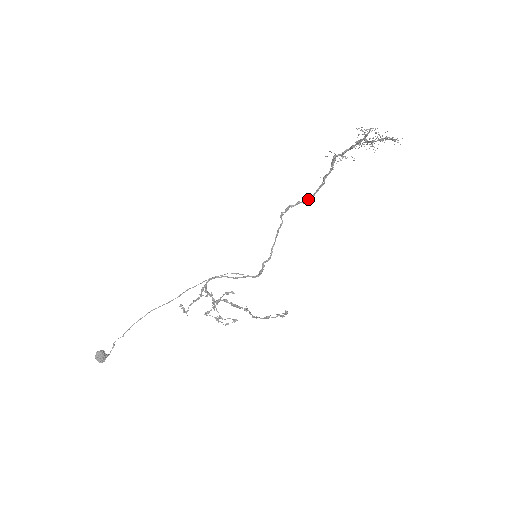
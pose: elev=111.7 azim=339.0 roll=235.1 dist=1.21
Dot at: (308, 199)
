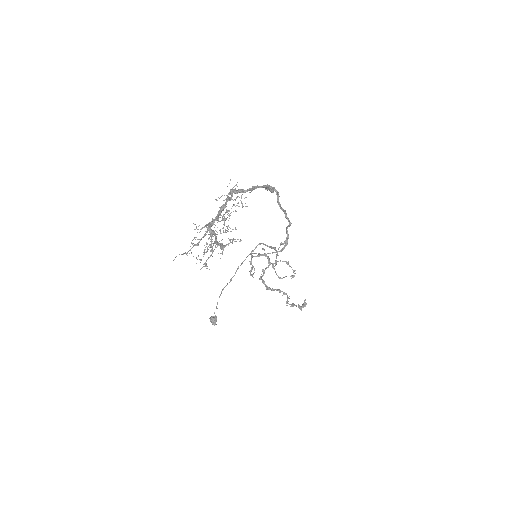
Dot at: occluded
